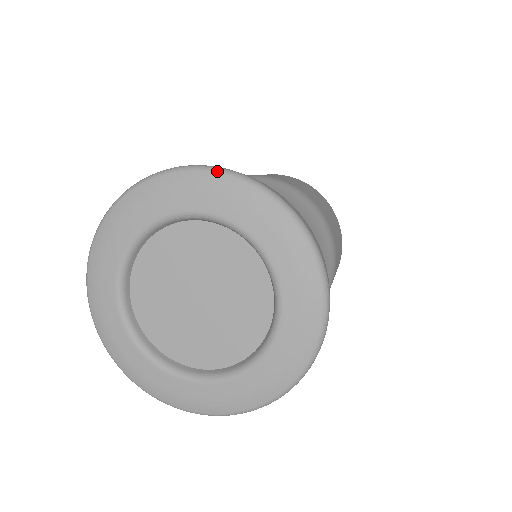
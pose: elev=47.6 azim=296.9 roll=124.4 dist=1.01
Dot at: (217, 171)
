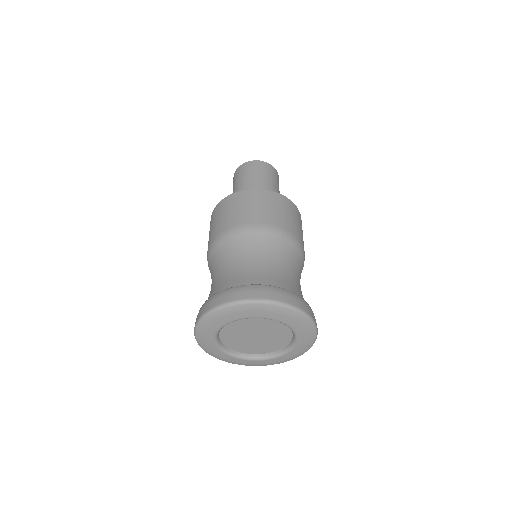
Dot at: (289, 308)
